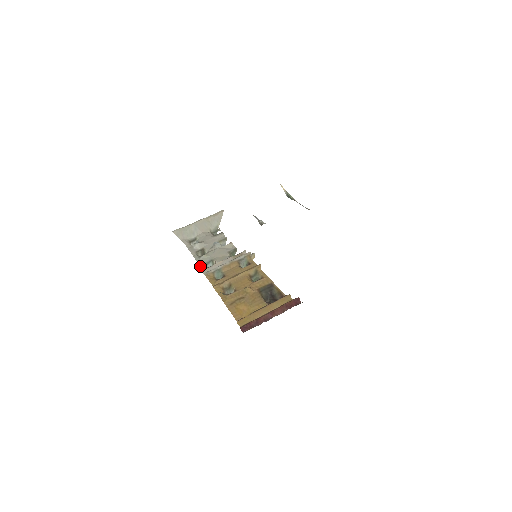
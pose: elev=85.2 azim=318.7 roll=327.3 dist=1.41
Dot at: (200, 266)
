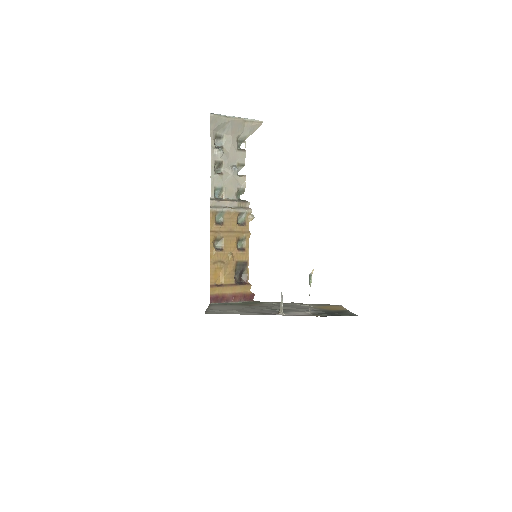
Dot at: (211, 189)
